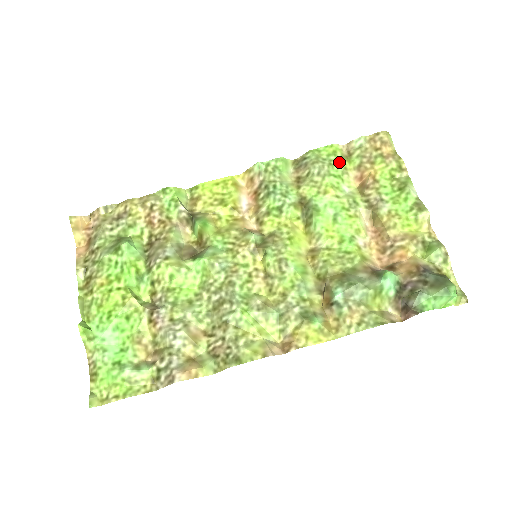
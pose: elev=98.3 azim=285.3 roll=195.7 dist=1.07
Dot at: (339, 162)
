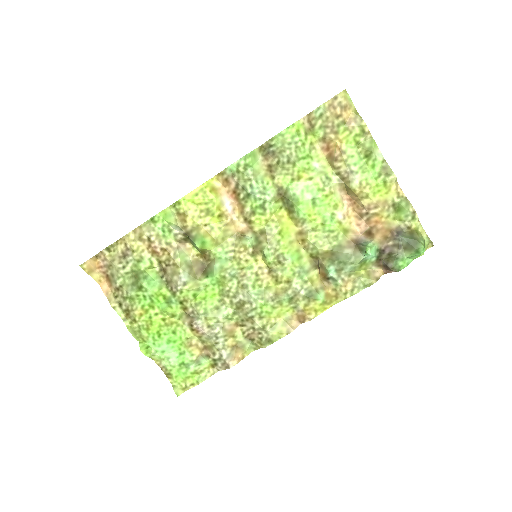
Dot at: (304, 141)
